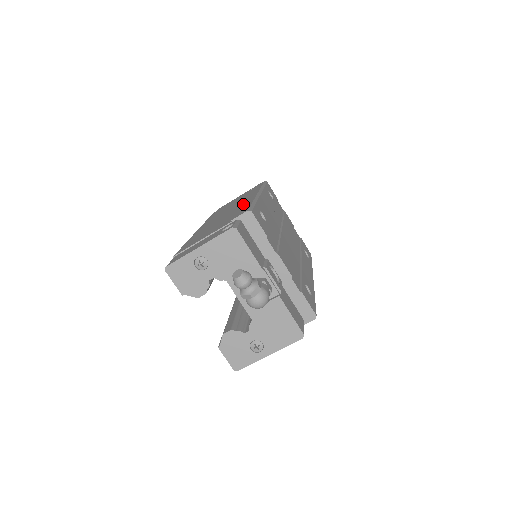
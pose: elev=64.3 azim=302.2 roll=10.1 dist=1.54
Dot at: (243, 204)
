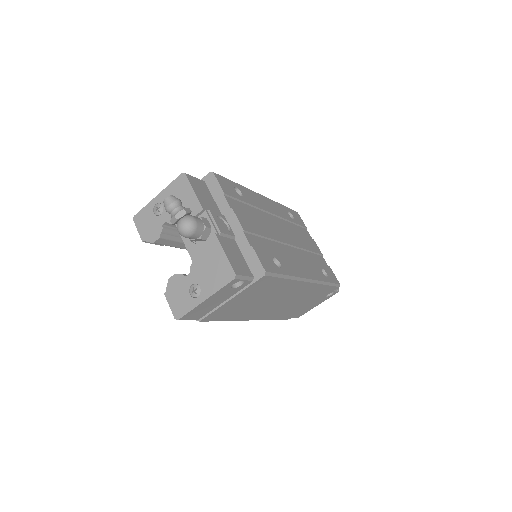
Dot at: occluded
